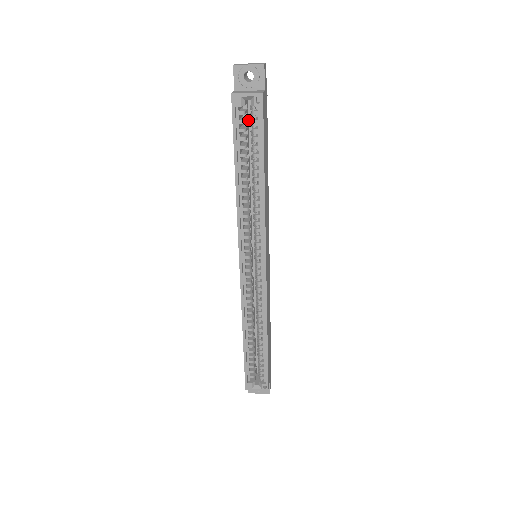
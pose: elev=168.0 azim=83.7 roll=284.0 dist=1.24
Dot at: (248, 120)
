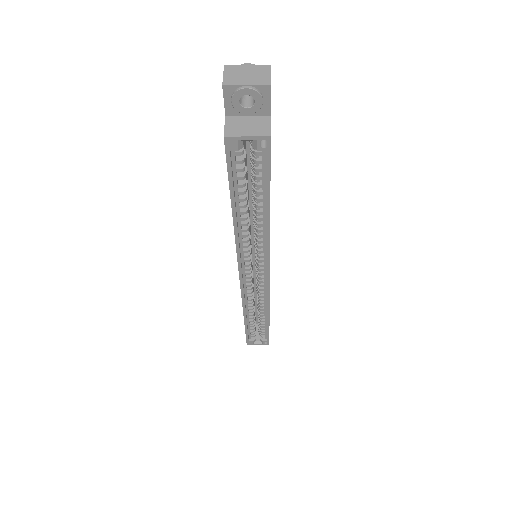
Dot at: (245, 141)
